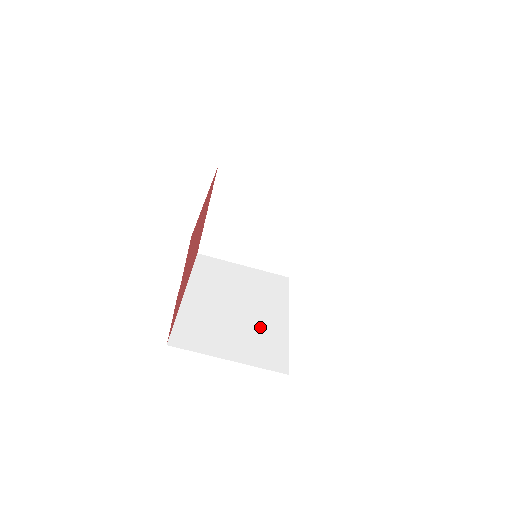
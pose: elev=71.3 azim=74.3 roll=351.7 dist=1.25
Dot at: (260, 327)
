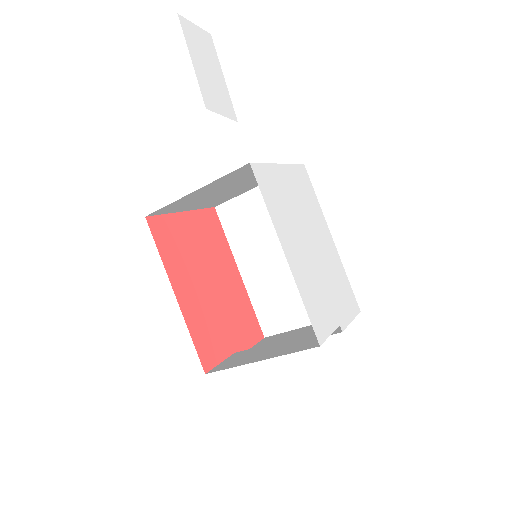
Dot at: occluded
